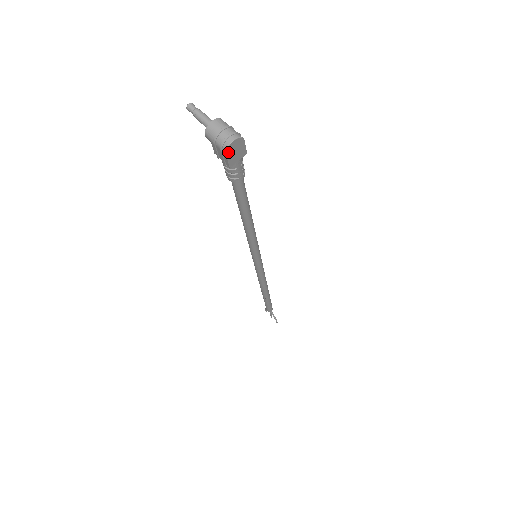
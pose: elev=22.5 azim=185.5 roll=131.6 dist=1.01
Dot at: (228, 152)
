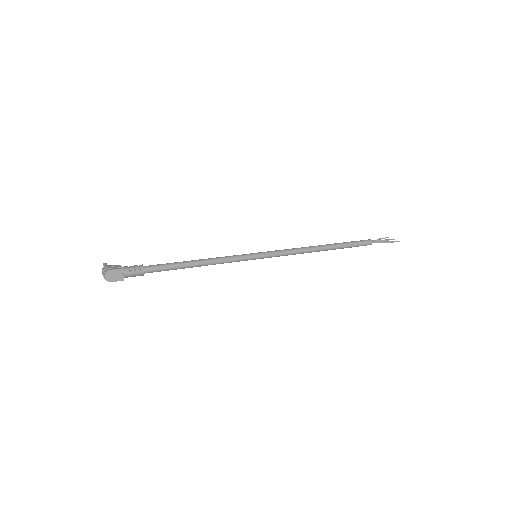
Dot at: (111, 281)
